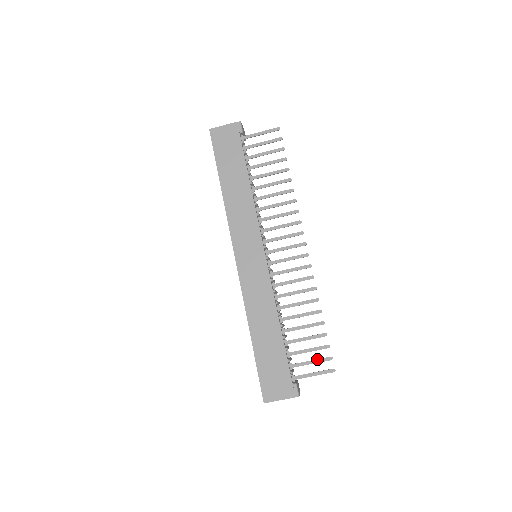
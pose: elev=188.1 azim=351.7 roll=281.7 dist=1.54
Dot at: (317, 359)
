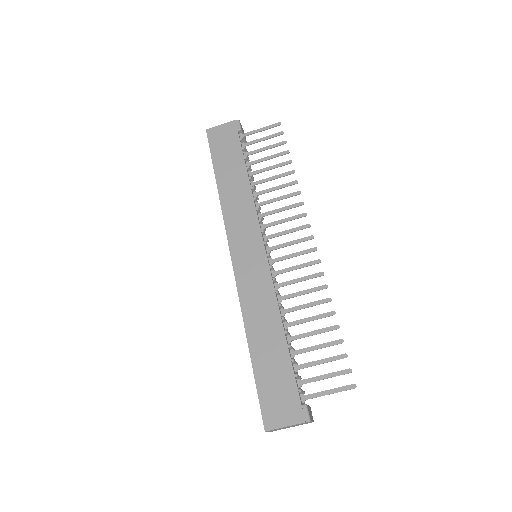
Dot at: (332, 372)
